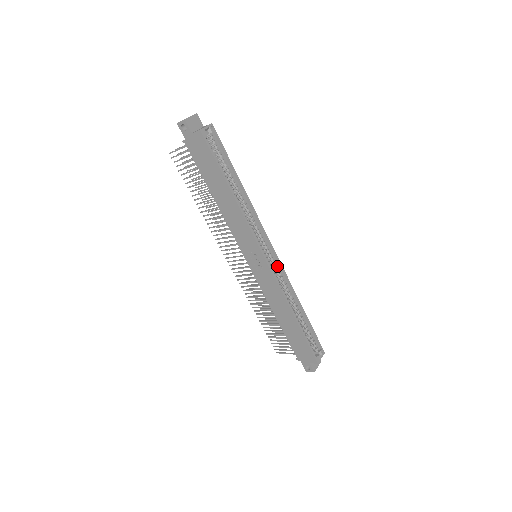
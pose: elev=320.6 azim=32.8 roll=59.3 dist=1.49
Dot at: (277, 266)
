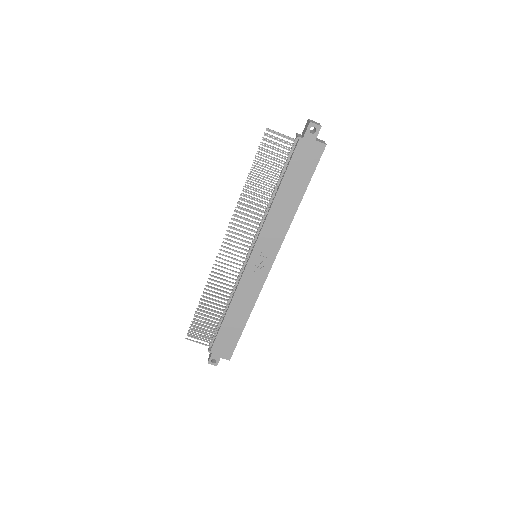
Dot at: occluded
